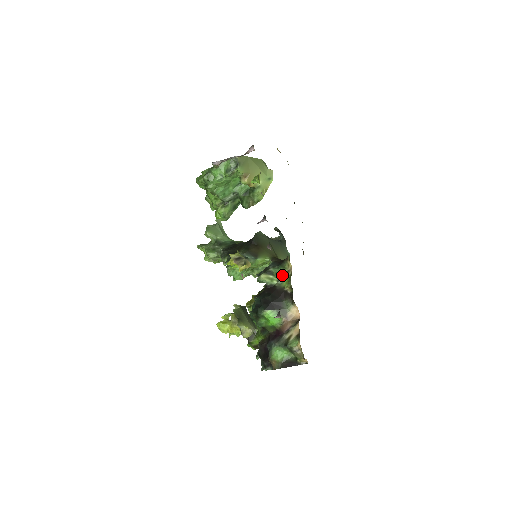
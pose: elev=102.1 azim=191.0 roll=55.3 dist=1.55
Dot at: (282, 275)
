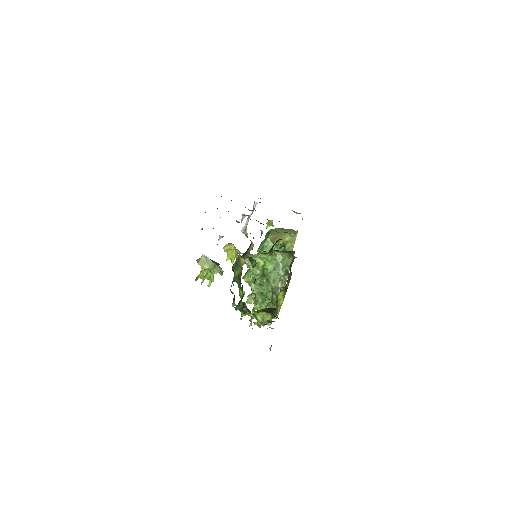
Dot at: occluded
